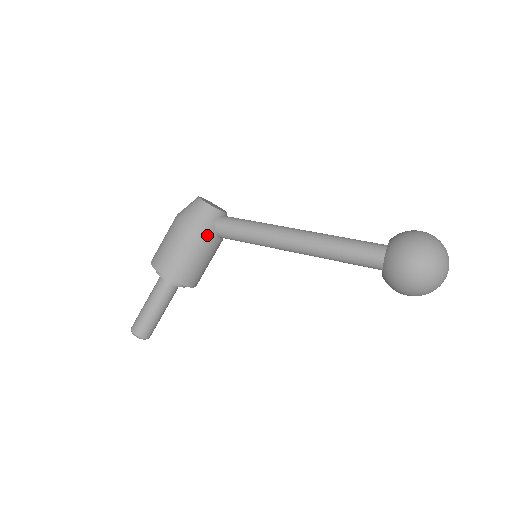
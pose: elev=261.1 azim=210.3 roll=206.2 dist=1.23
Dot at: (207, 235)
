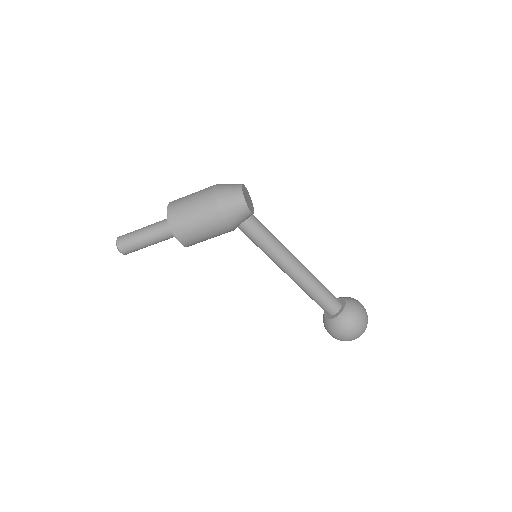
Dot at: (232, 230)
